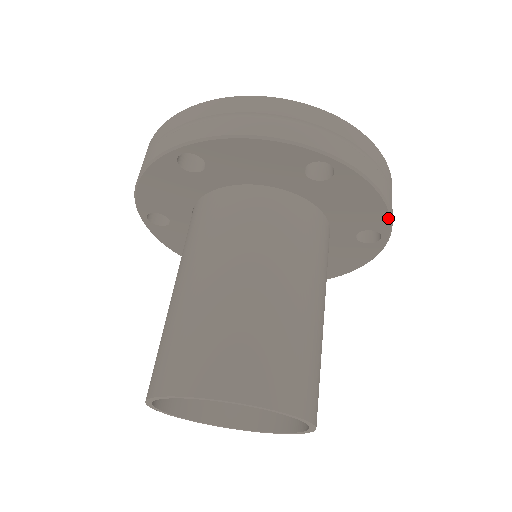
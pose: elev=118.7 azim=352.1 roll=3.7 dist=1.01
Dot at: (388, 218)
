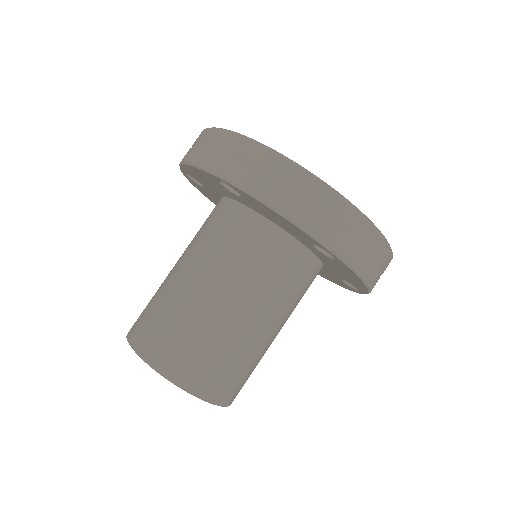
Dot at: (308, 235)
